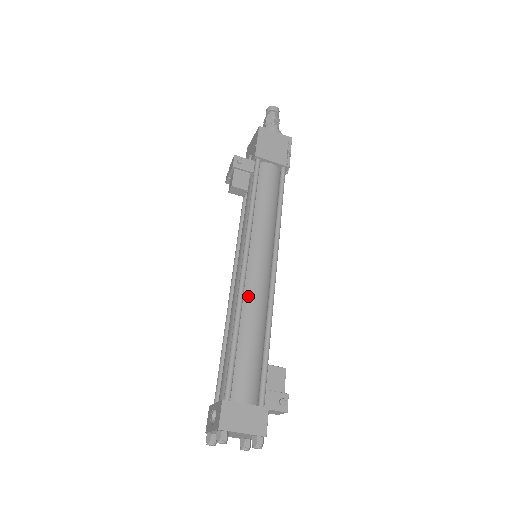
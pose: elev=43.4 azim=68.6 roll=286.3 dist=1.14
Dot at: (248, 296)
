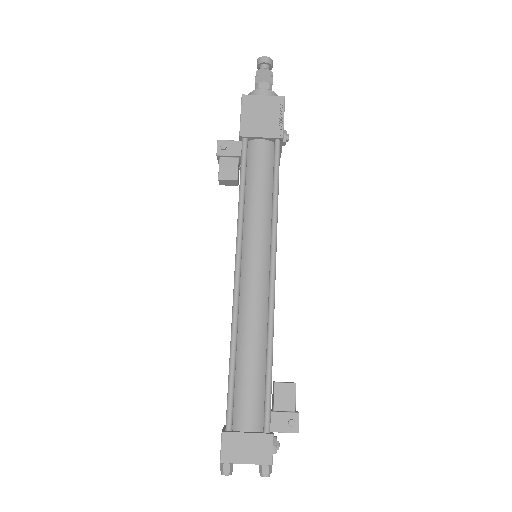
Dot at: (244, 311)
